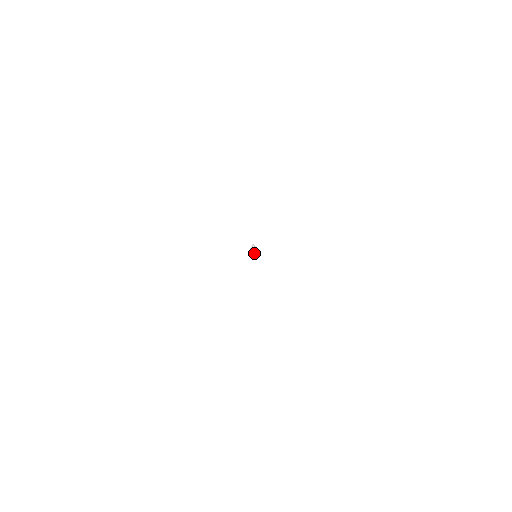
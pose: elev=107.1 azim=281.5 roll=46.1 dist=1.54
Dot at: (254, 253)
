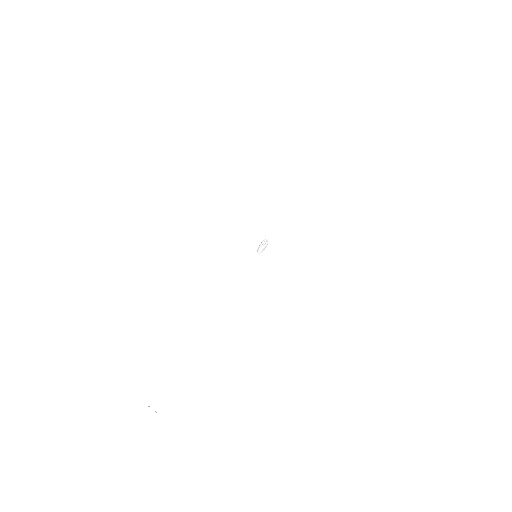
Dot at: (258, 251)
